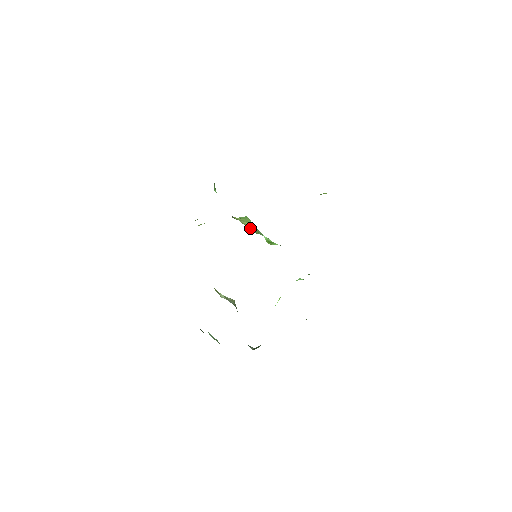
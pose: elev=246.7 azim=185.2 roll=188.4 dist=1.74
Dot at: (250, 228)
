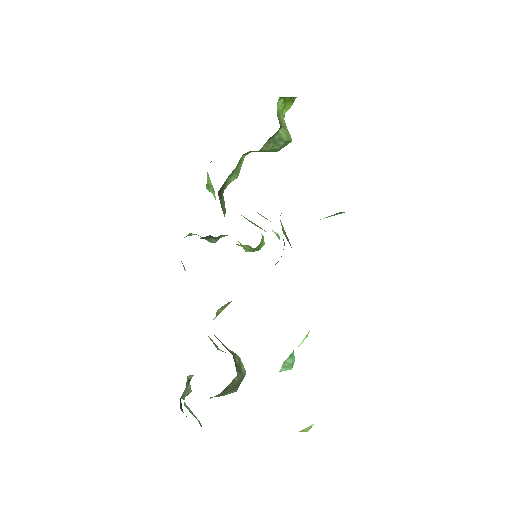
Dot at: occluded
